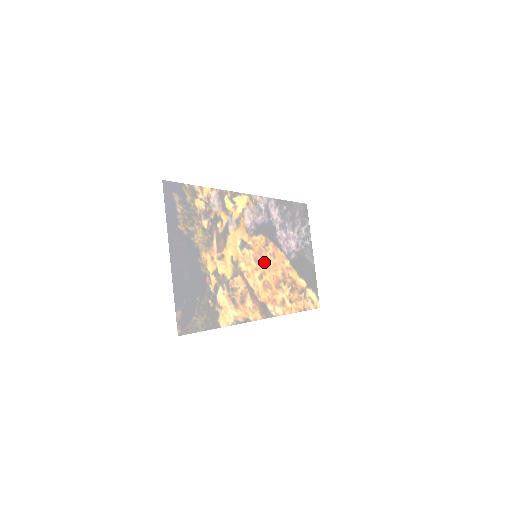
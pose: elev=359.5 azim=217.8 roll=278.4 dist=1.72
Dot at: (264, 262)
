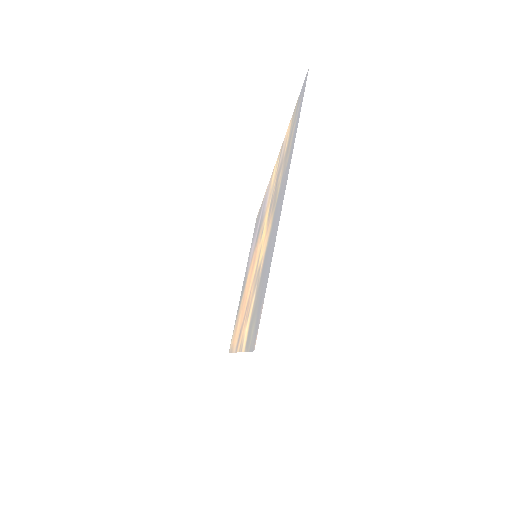
Dot at: (252, 269)
